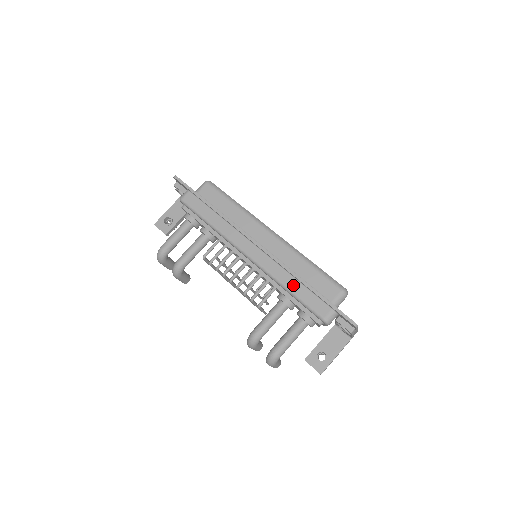
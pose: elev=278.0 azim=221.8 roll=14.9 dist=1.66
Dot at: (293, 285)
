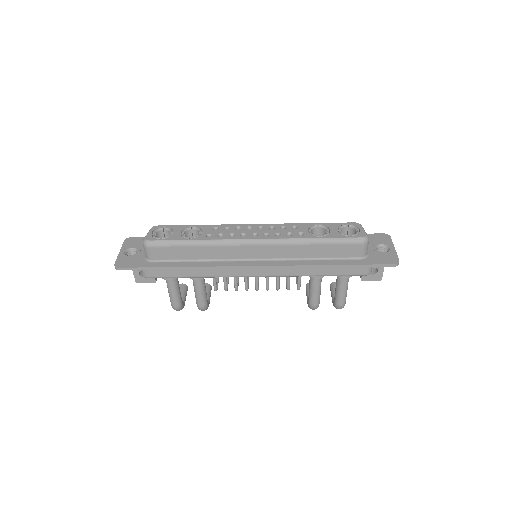
Dot at: (318, 271)
